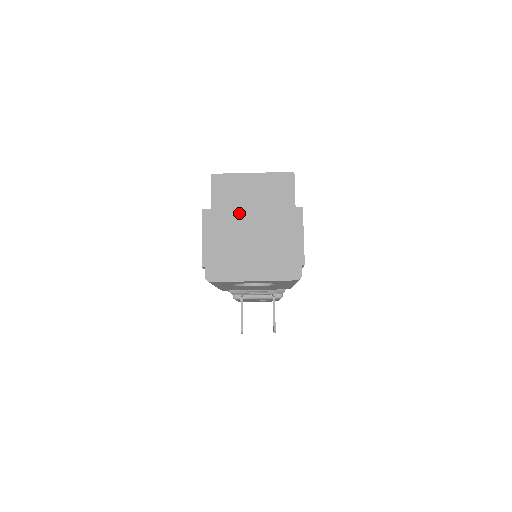
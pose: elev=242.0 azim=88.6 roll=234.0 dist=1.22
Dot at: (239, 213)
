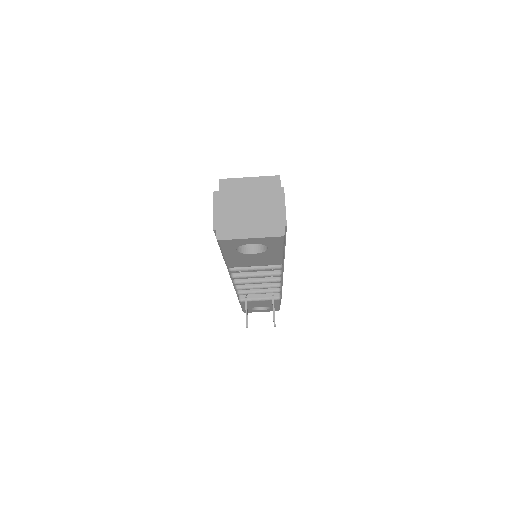
Dot at: (239, 193)
